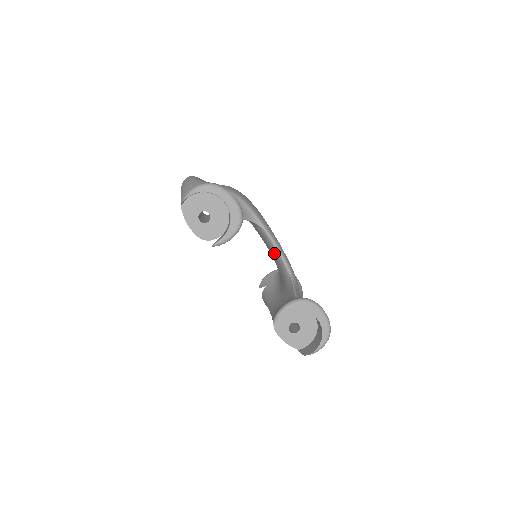
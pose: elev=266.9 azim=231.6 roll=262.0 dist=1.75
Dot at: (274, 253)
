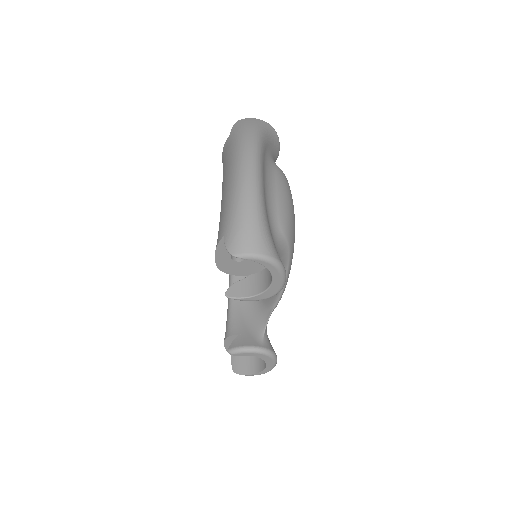
Dot at: occluded
